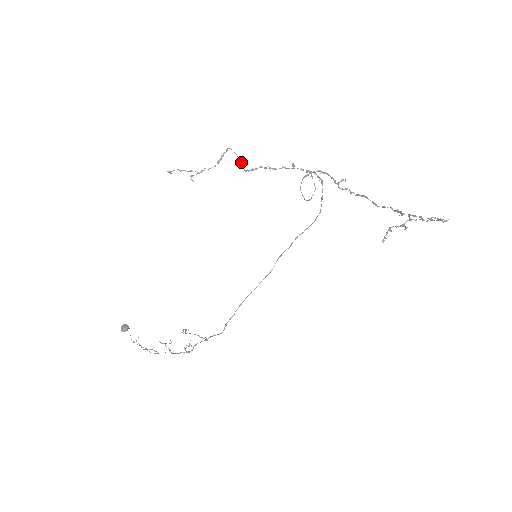
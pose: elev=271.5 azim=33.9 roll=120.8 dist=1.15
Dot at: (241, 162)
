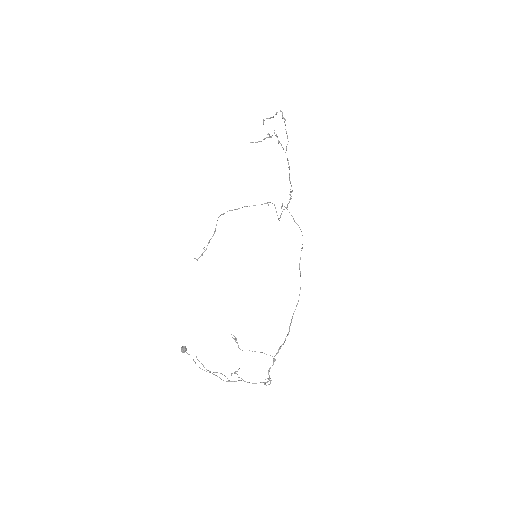
Dot at: occluded
